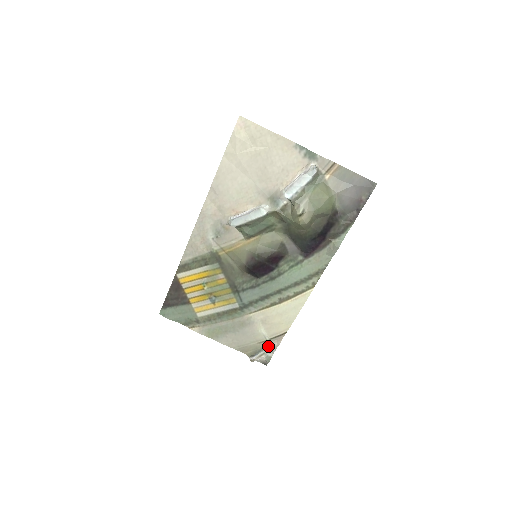
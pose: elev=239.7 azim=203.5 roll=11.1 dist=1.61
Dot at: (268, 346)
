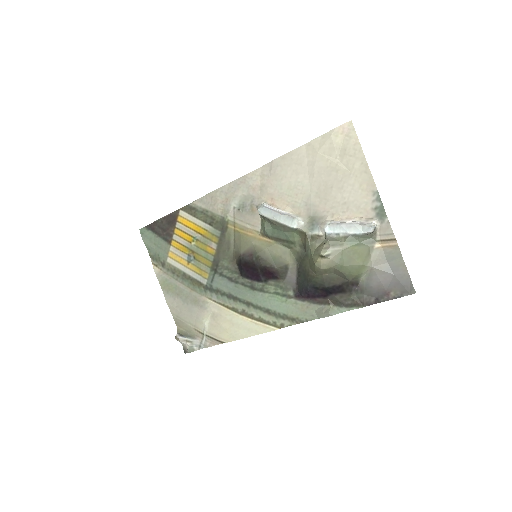
Dot at: (200, 339)
